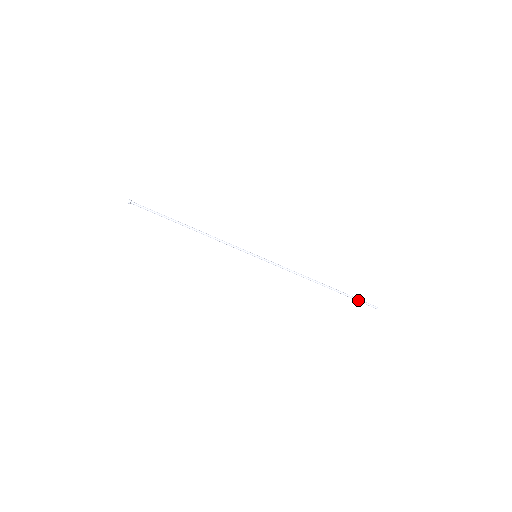
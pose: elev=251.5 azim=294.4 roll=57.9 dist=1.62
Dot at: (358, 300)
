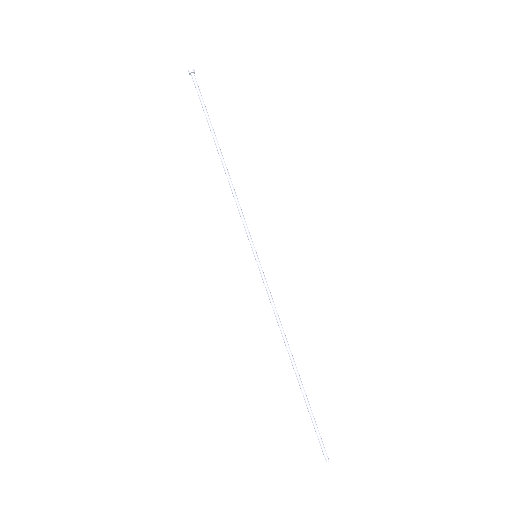
Dot at: (315, 426)
